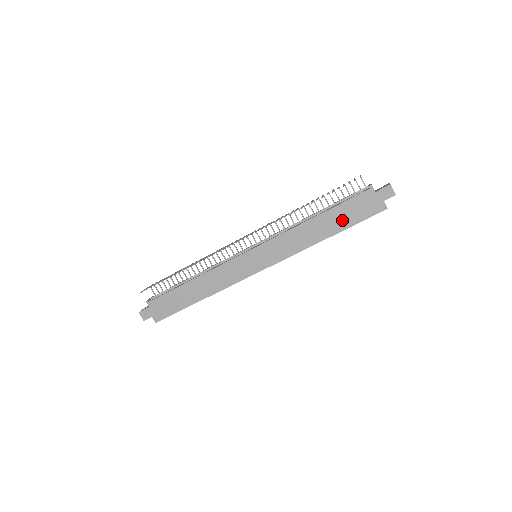
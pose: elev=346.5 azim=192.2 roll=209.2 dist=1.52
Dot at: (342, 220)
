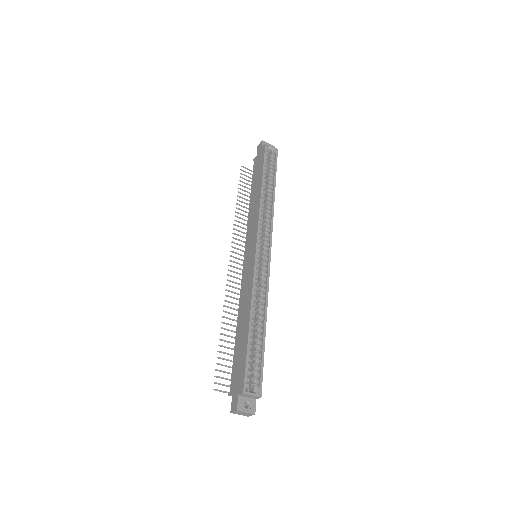
Dot at: (258, 176)
